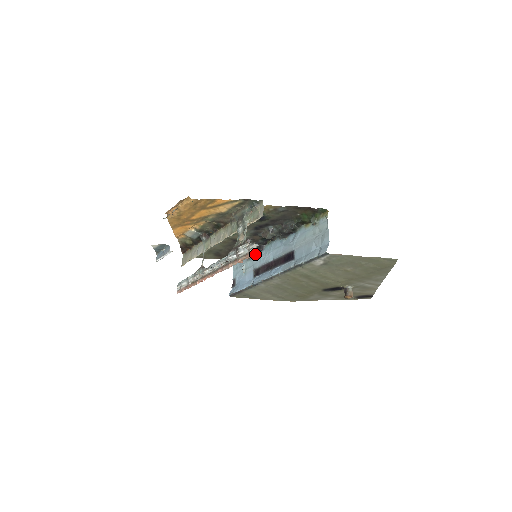
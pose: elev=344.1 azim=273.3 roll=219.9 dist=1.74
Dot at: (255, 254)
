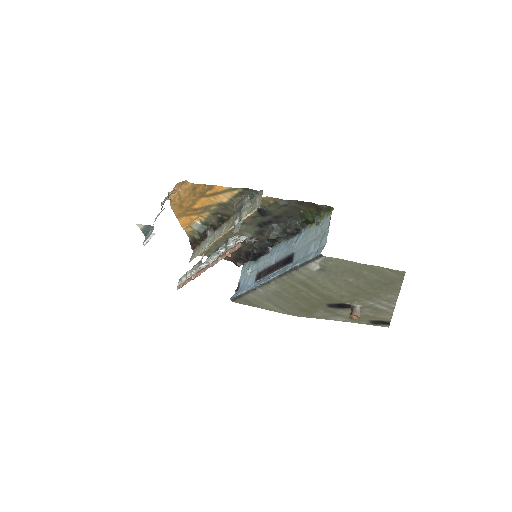
Dot at: (261, 257)
